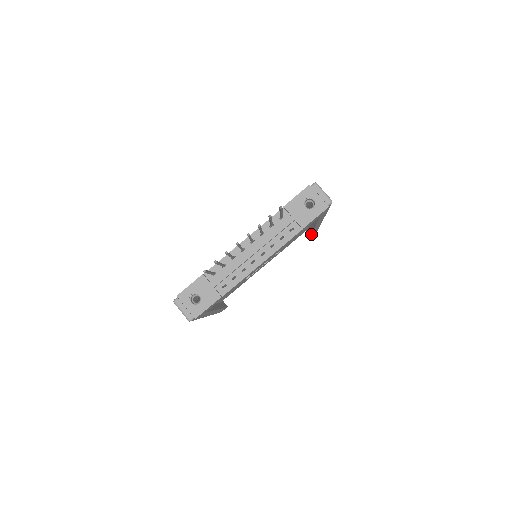
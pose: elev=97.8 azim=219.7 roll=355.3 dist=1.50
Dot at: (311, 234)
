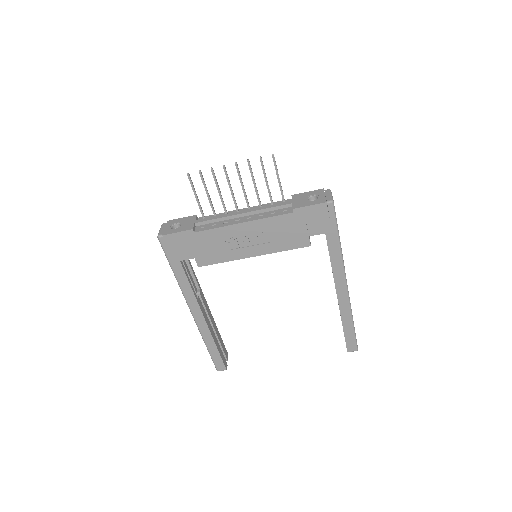
Dot at: occluded
